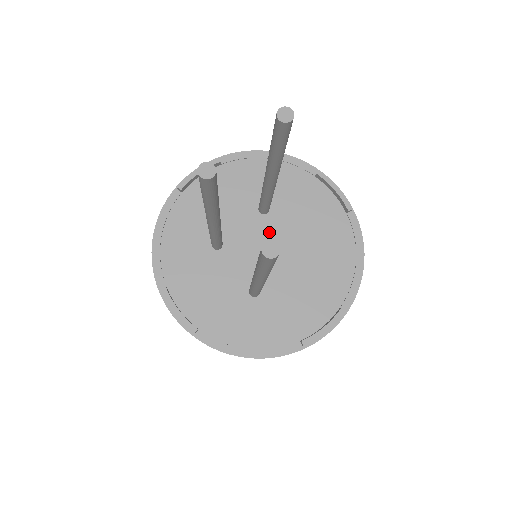
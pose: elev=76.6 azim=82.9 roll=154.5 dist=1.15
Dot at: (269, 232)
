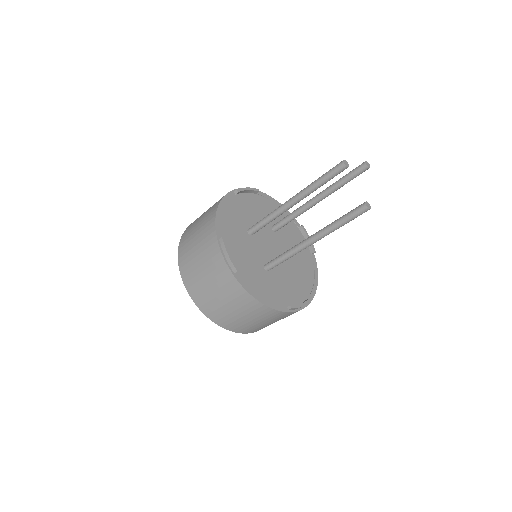
Dot at: (276, 241)
